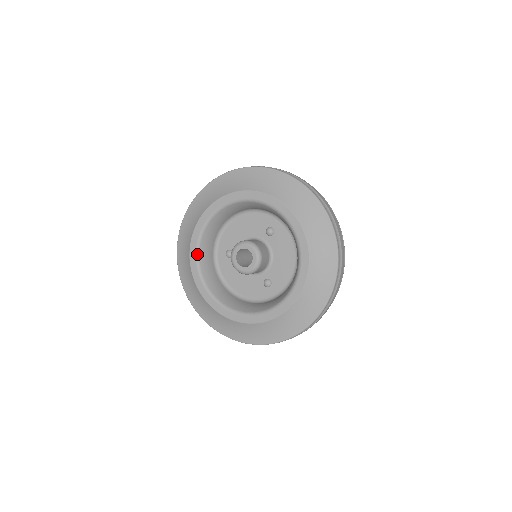
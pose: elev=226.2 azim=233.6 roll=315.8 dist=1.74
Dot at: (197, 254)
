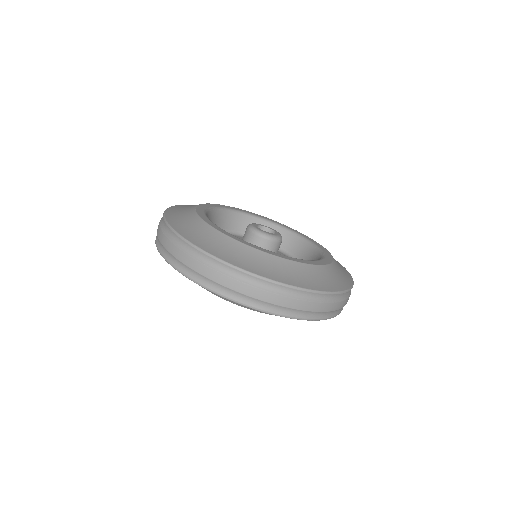
Dot at: (213, 208)
